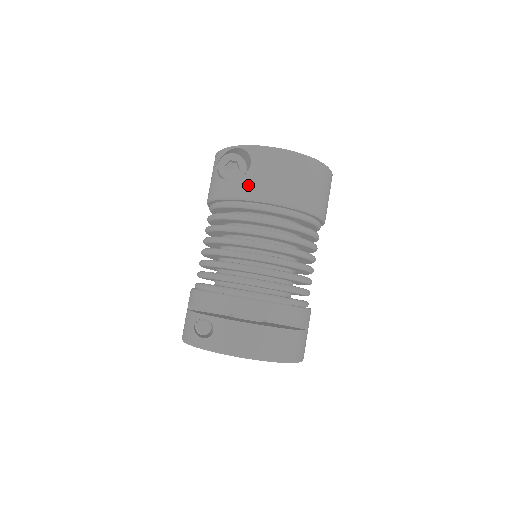
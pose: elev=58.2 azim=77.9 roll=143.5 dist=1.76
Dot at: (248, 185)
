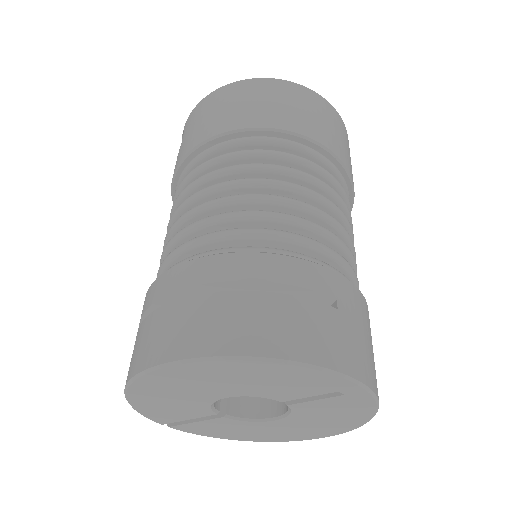
Dot at: (179, 154)
